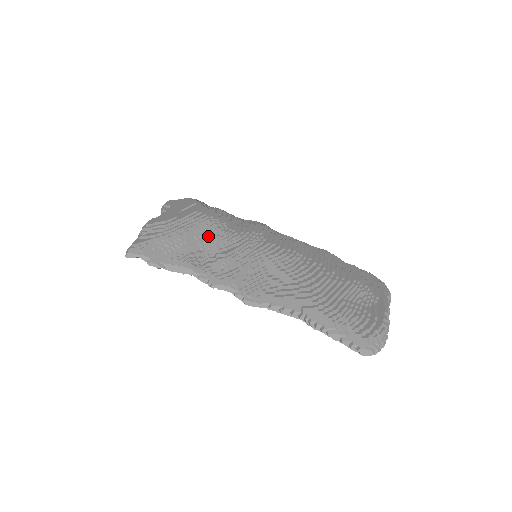
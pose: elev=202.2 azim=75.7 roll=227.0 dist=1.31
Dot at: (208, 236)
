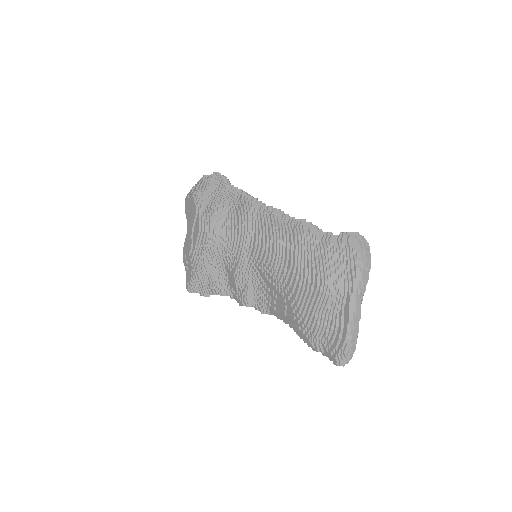
Dot at: (217, 258)
